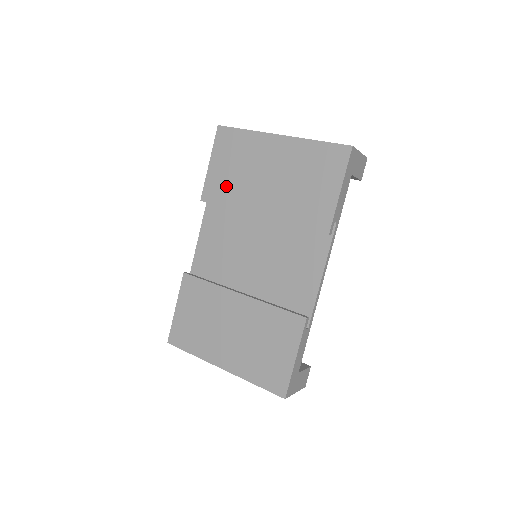
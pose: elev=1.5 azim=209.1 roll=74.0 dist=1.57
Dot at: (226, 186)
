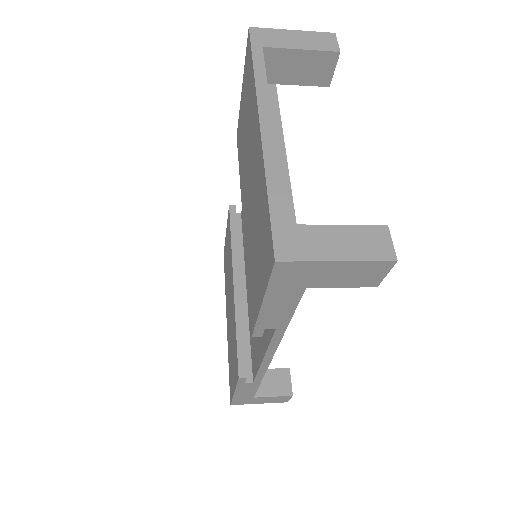
Dot at: (241, 143)
